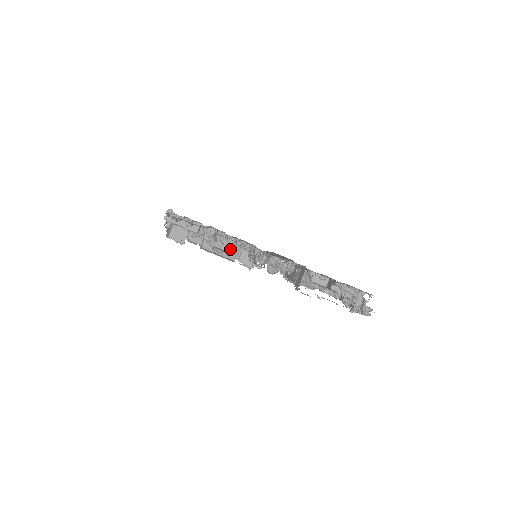
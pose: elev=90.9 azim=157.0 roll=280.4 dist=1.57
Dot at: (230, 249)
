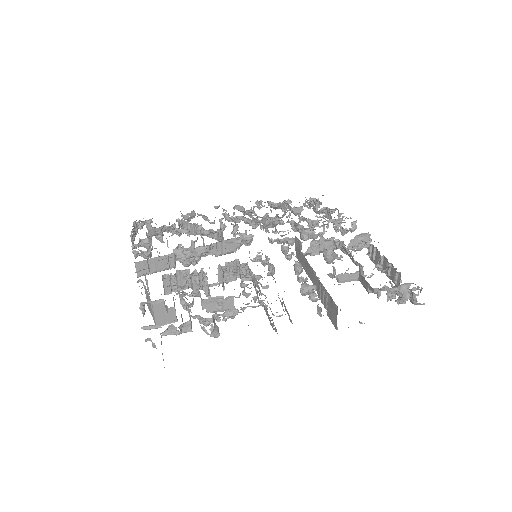
Dot at: (226, 275)
